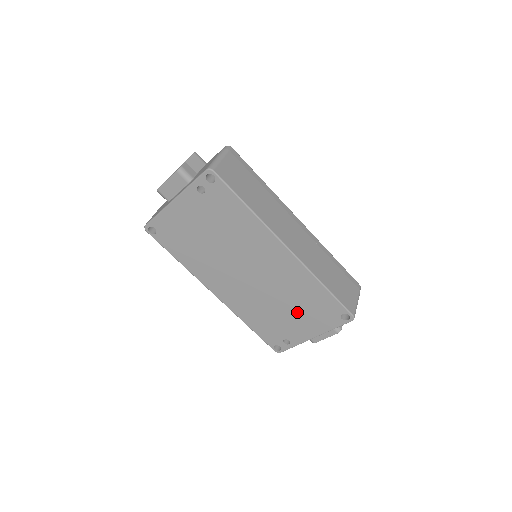
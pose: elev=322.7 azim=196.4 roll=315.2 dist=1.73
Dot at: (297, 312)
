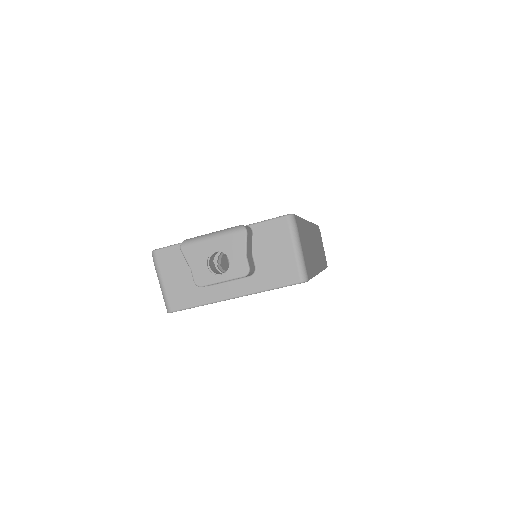
Dot at: occluded
